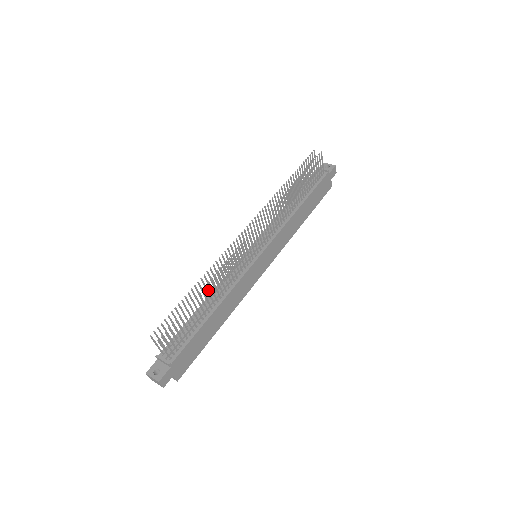
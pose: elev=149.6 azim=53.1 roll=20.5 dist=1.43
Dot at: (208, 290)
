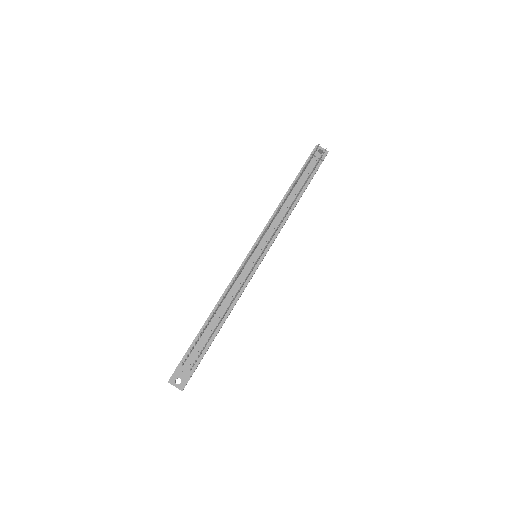
Dot at: occluded
